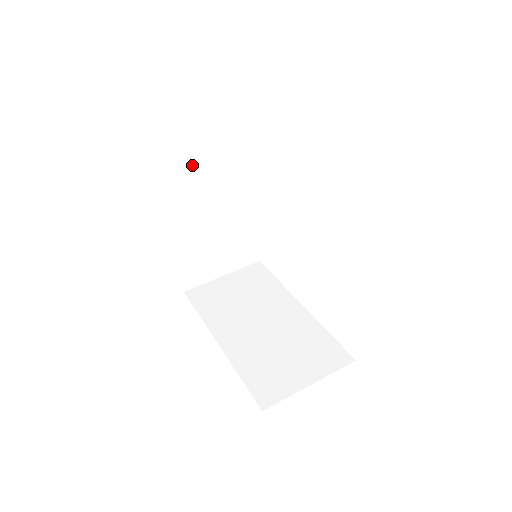
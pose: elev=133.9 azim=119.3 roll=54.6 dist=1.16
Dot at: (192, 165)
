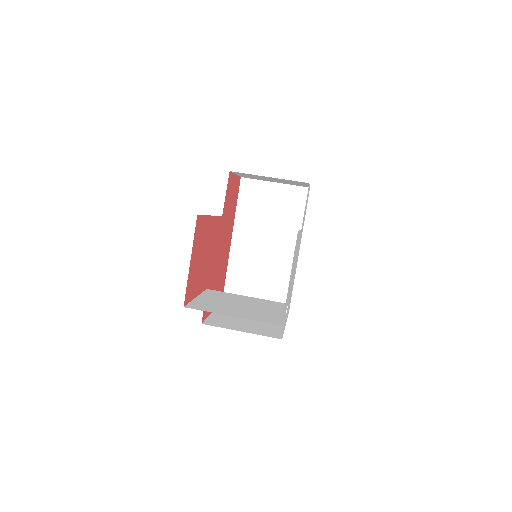
Dot at: occluded
